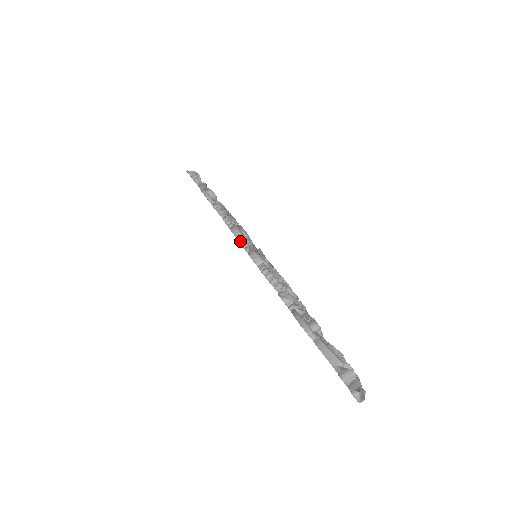
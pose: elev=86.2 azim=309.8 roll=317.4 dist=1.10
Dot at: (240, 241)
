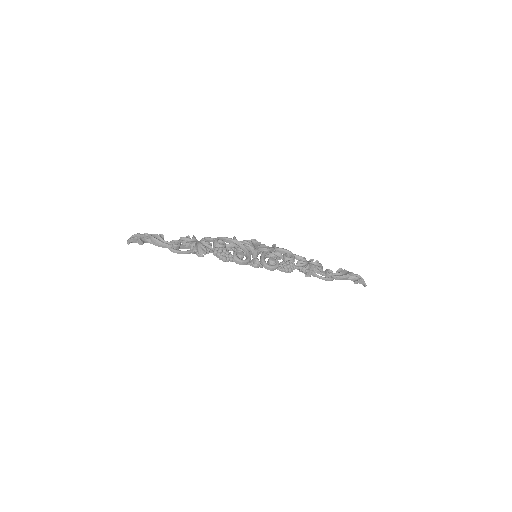
Dot at: (255, 267)
